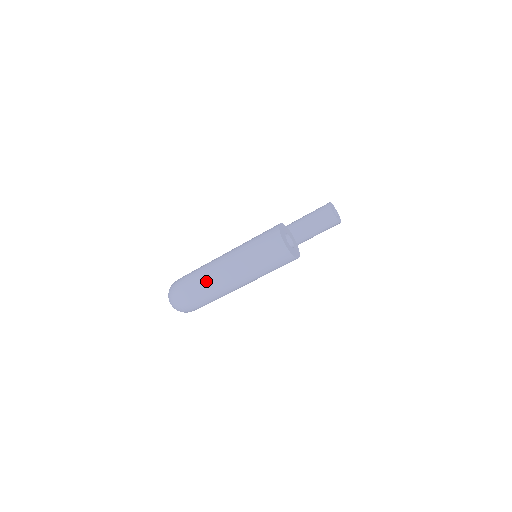
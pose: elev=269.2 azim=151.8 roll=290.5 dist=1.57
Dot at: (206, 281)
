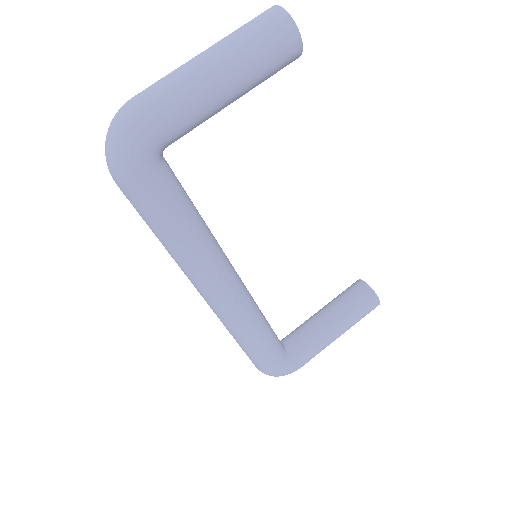
Dot at: (166, 76)
